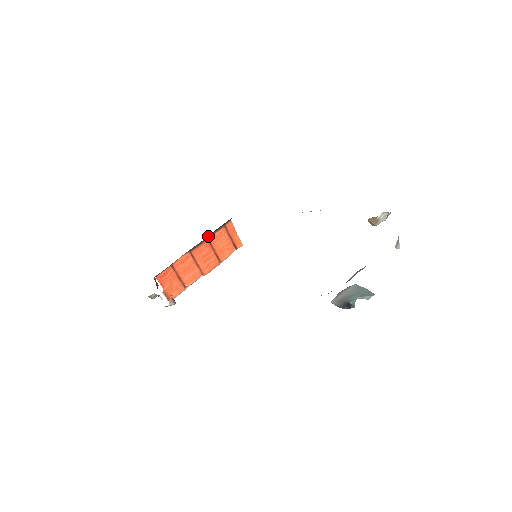
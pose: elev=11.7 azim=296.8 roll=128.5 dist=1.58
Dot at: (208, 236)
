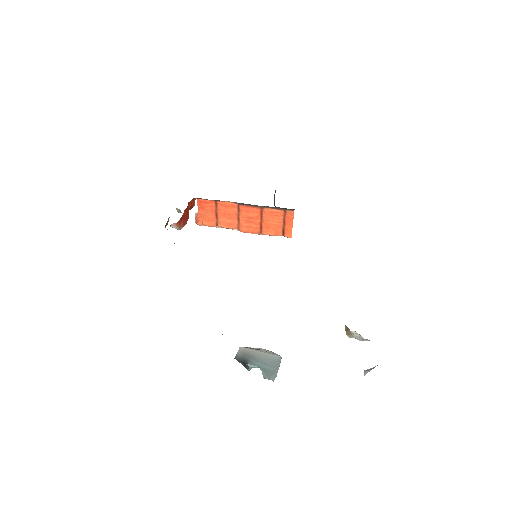
Dot at: occluded
